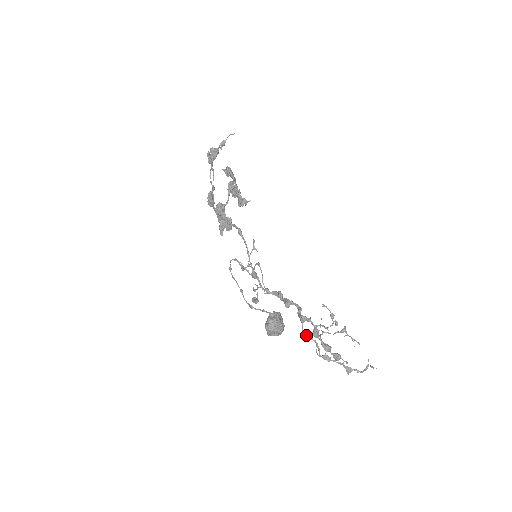
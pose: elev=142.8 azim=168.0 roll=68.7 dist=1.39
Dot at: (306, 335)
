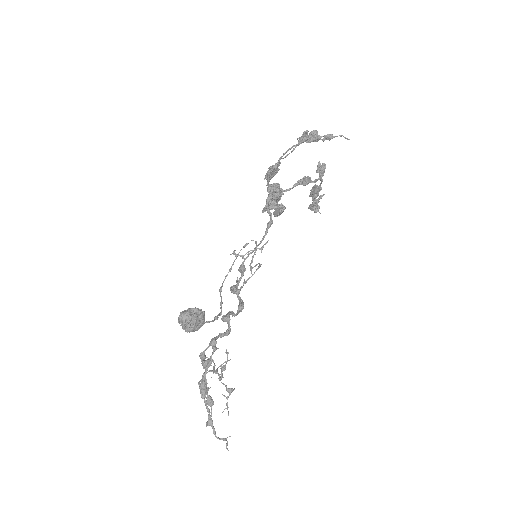
Dot at: (202, 356)
